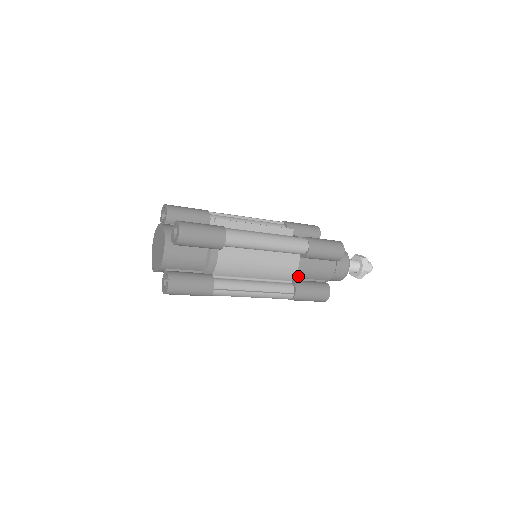
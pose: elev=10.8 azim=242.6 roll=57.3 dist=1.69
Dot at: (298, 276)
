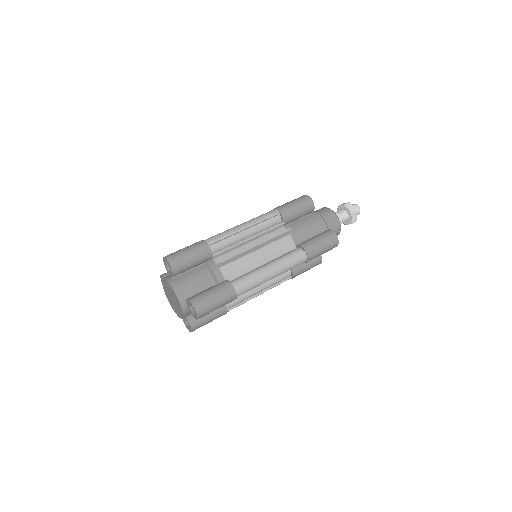
Dot at: occluded
